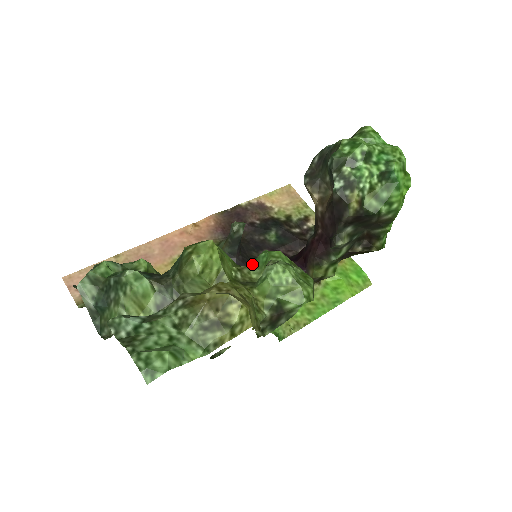
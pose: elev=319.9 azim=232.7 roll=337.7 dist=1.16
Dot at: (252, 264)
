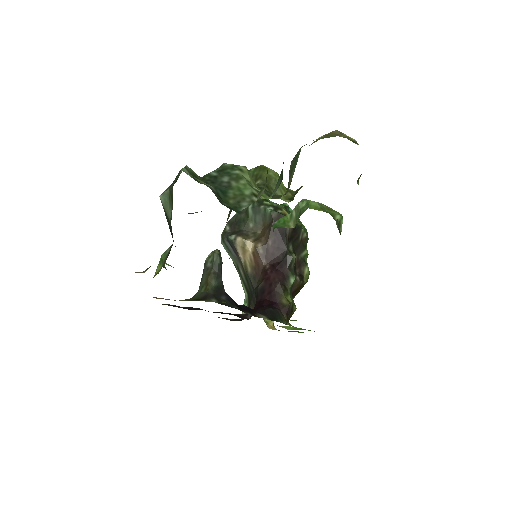
Dot at: (275, 227)
